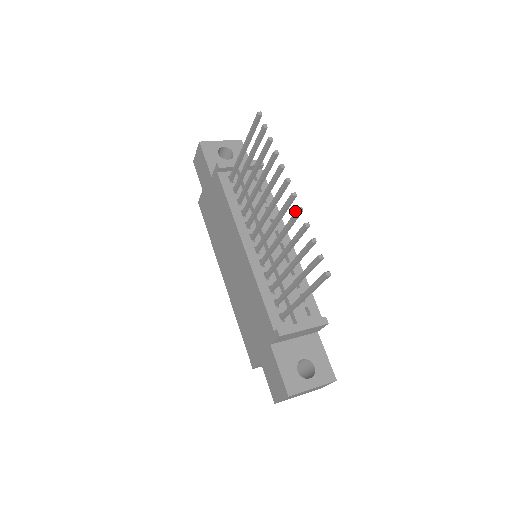
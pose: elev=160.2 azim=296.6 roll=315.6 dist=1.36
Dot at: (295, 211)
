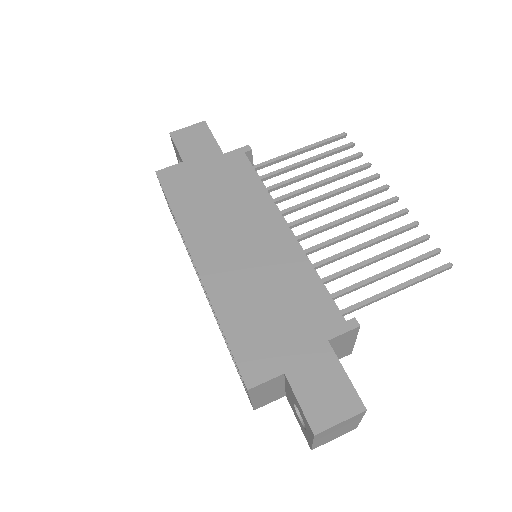
Dot at: (400, 210)
